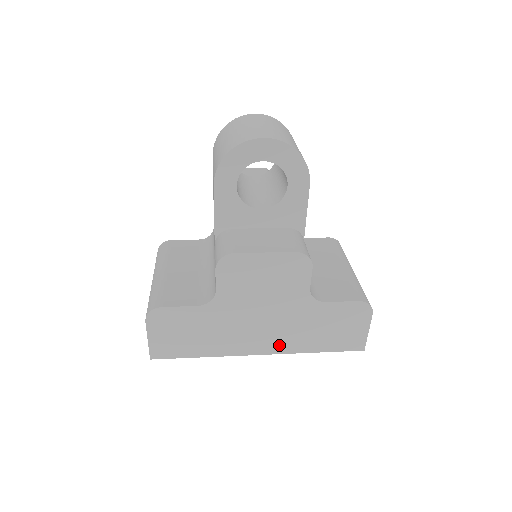
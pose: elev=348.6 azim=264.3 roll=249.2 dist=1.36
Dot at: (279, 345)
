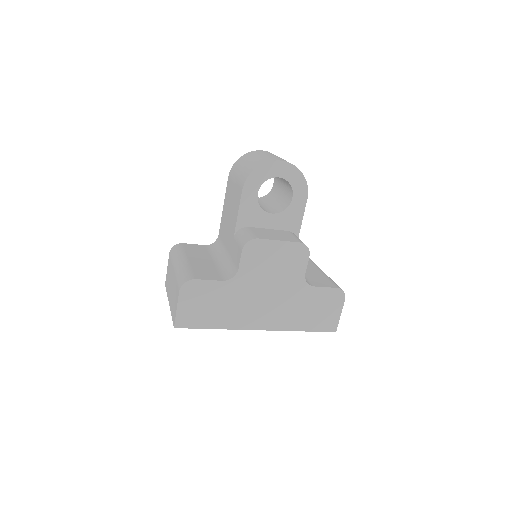
Dot at: (276, 322)
